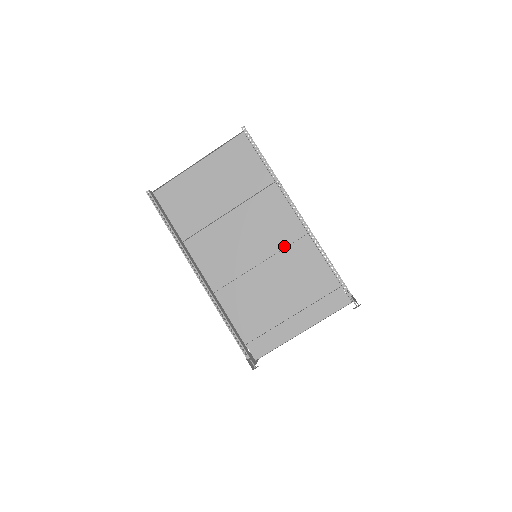
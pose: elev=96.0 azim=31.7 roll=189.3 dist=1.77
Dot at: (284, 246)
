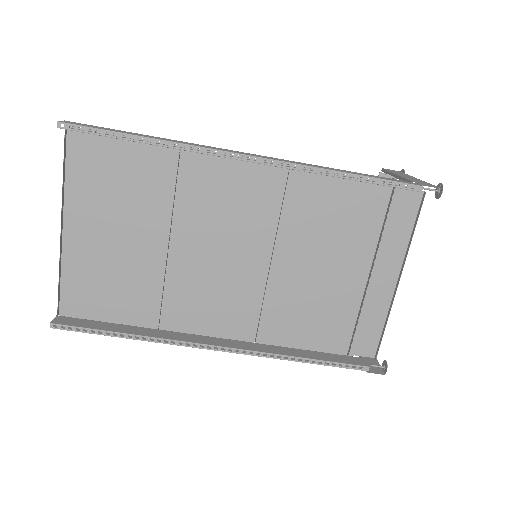
Dot at: (277, 212)
